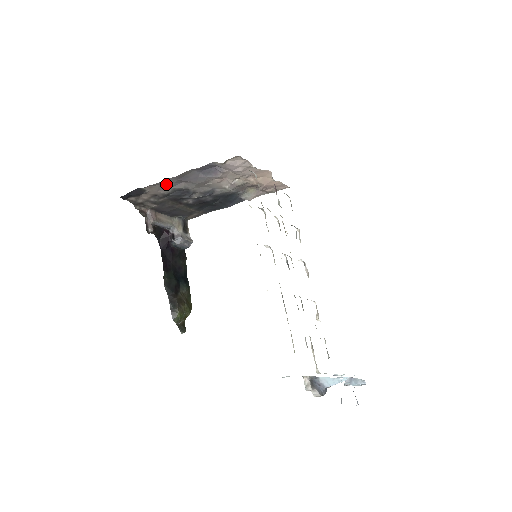
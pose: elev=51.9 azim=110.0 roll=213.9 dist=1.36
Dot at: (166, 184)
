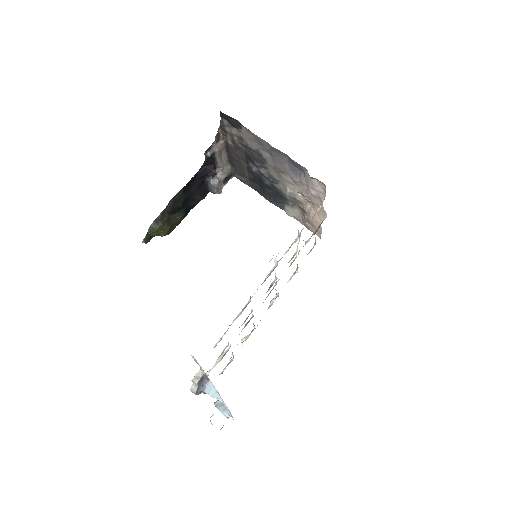
Dot at: (259, 142)
